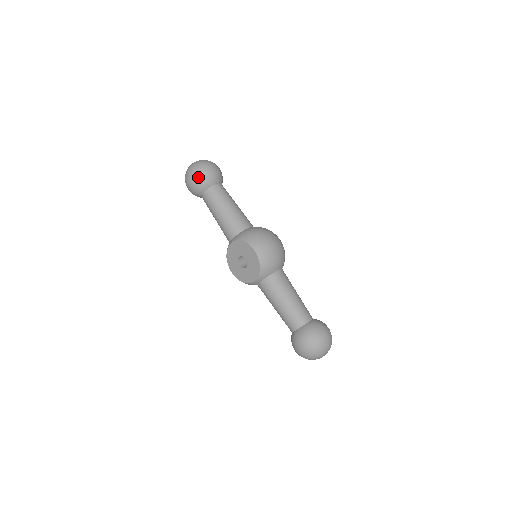
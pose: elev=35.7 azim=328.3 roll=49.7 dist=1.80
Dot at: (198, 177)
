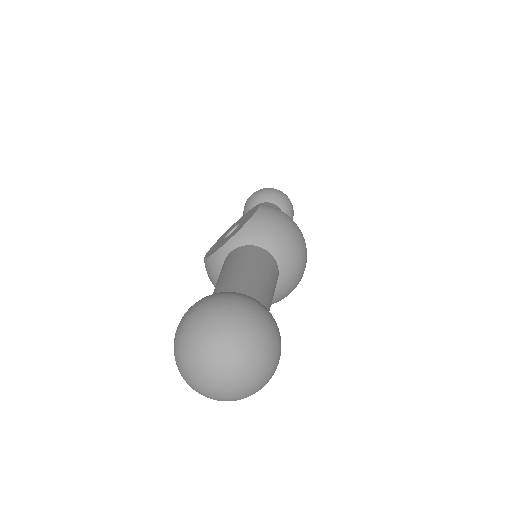
Dot at: (264, 189)
